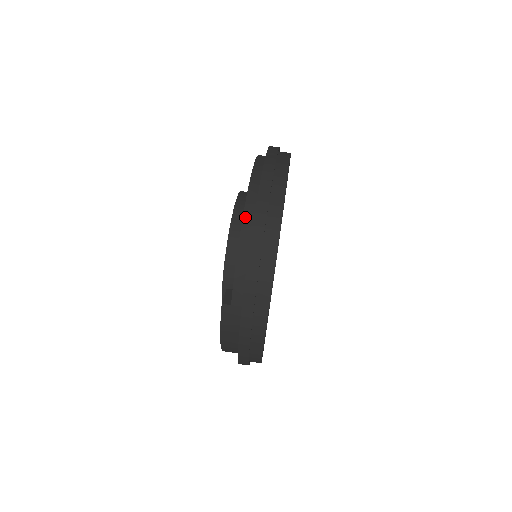
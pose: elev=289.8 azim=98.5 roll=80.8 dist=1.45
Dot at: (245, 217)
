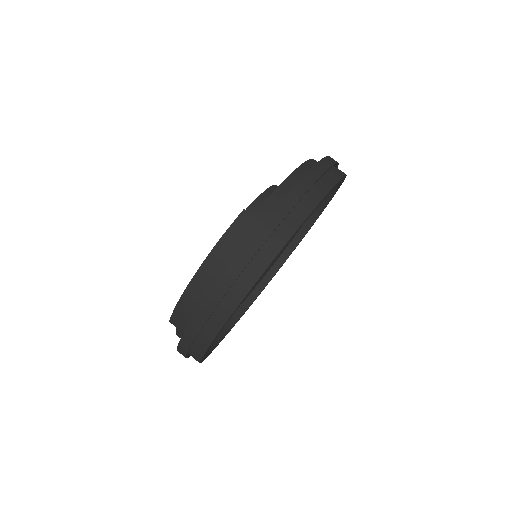
Dot at: (306, 164)
